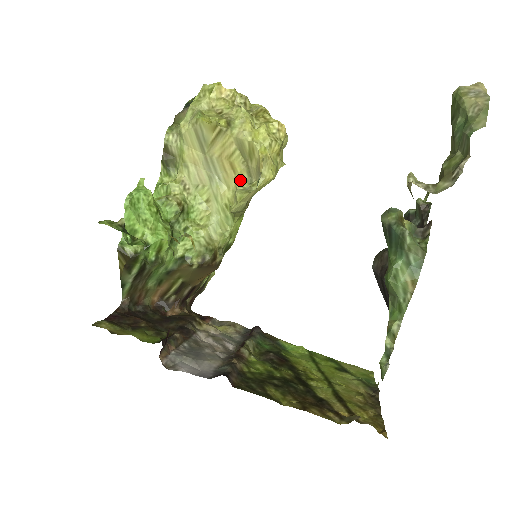
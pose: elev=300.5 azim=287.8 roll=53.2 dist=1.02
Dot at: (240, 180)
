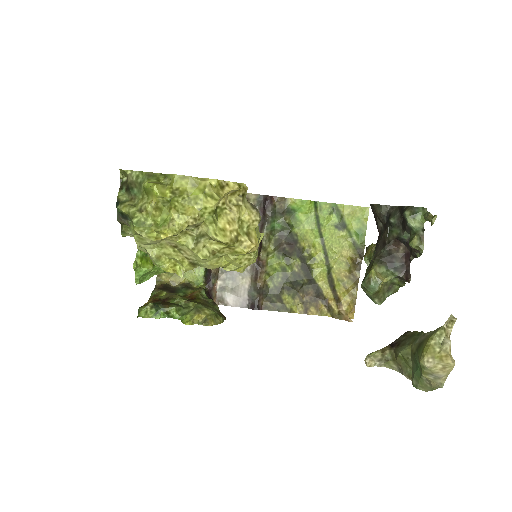
Dot at: occluded
